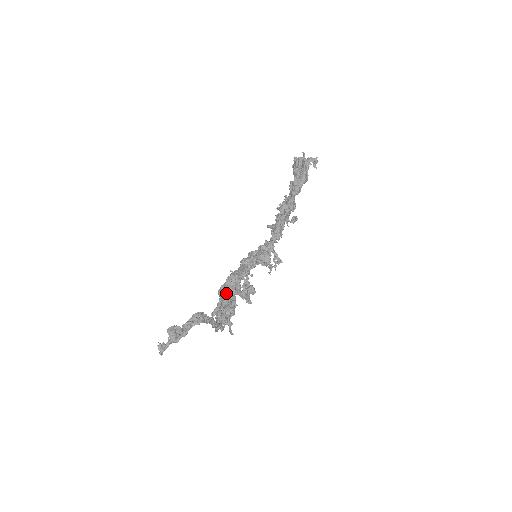
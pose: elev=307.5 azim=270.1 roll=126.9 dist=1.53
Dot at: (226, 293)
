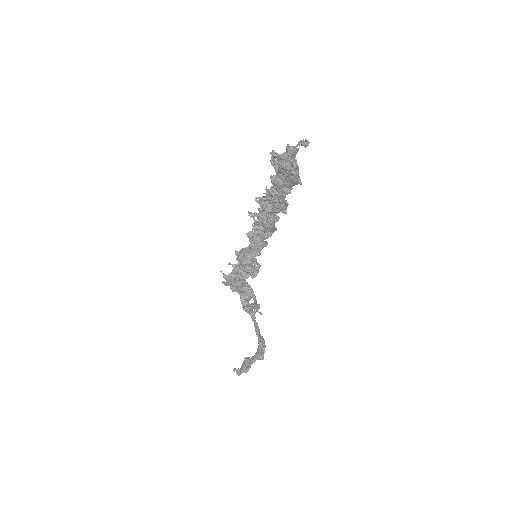
Dot at: (239, 287)
